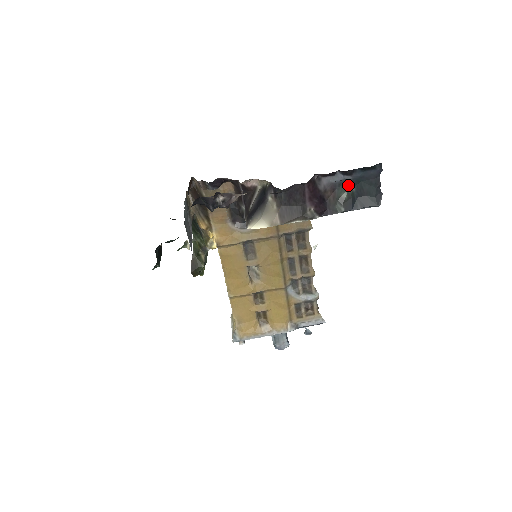
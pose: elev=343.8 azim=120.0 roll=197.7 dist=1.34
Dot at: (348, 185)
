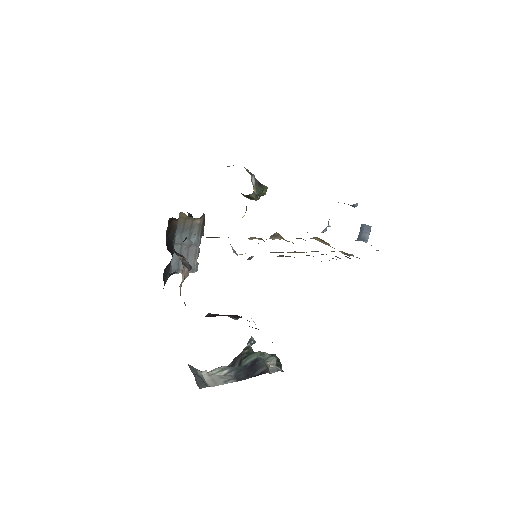
Dot at: occluded
